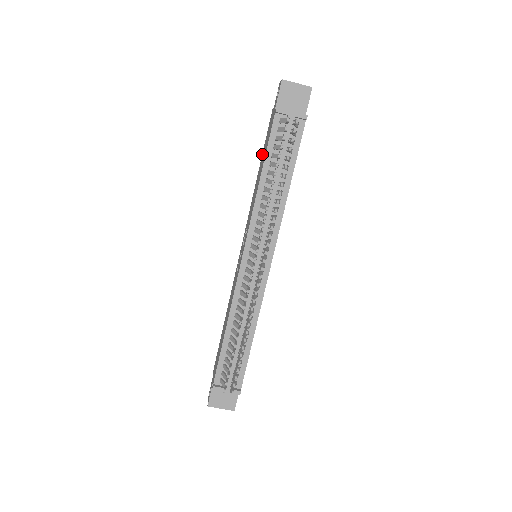
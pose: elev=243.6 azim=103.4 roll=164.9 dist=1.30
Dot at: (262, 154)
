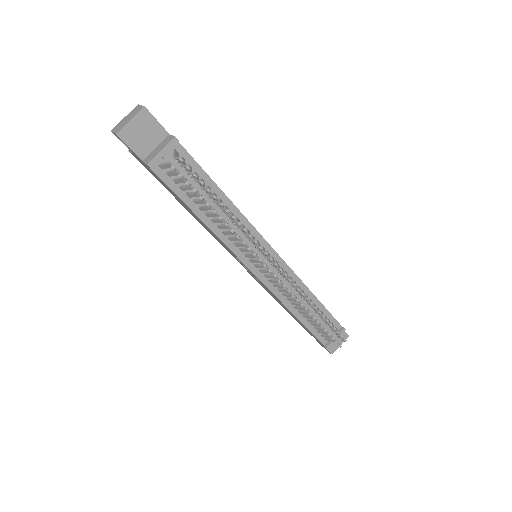
Dot at: occluded
